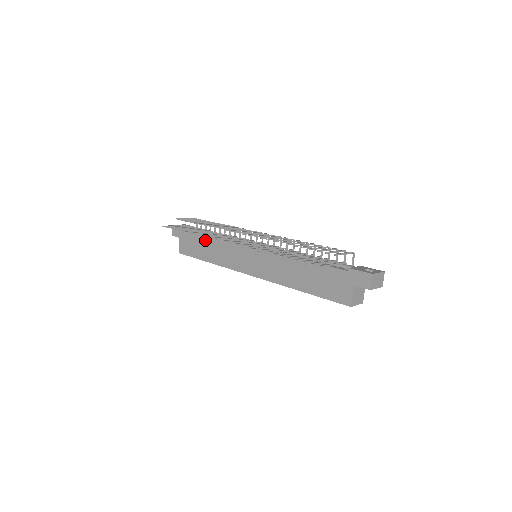
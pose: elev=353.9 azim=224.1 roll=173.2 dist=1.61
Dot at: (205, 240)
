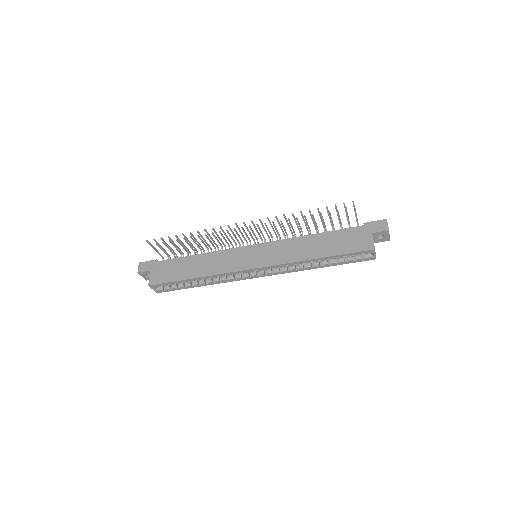
Dot at: (190, 259)
